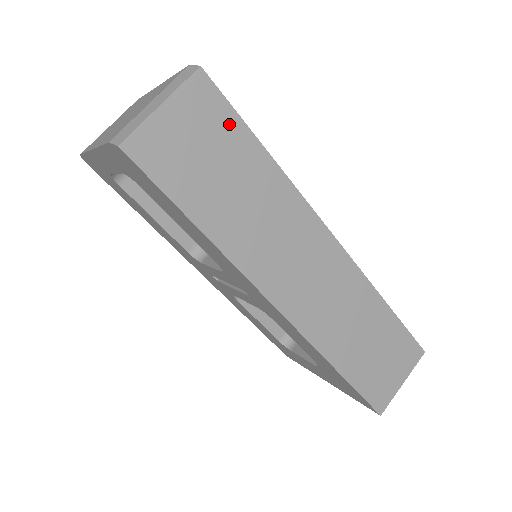
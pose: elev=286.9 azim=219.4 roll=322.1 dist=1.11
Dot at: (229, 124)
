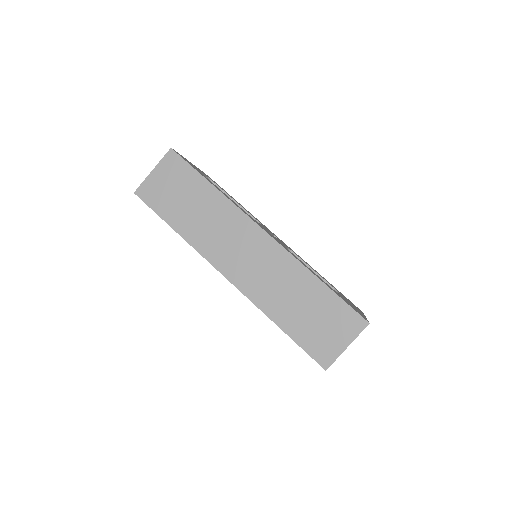
Dot at: (187, 173)
